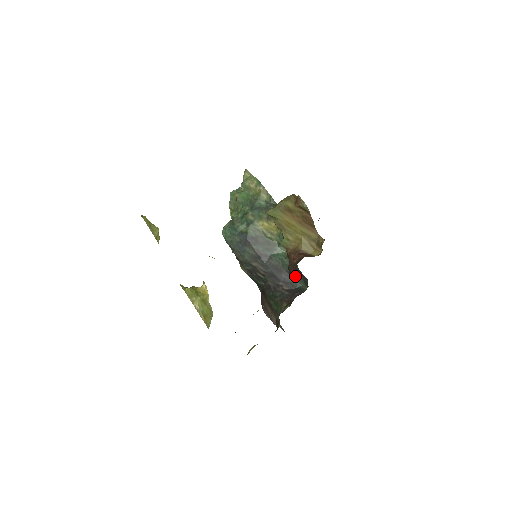
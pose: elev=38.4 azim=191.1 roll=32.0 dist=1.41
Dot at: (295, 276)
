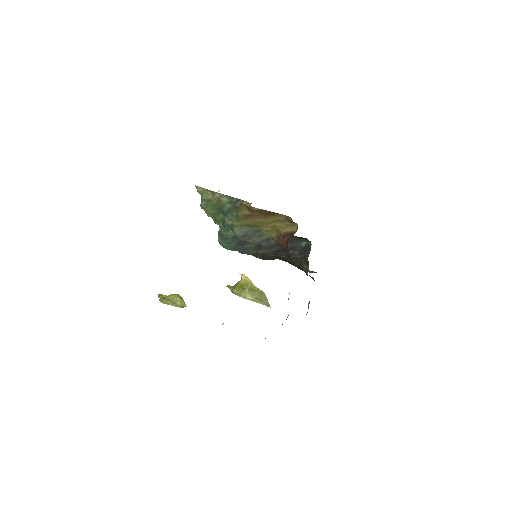
Dot at: (296, 240)
